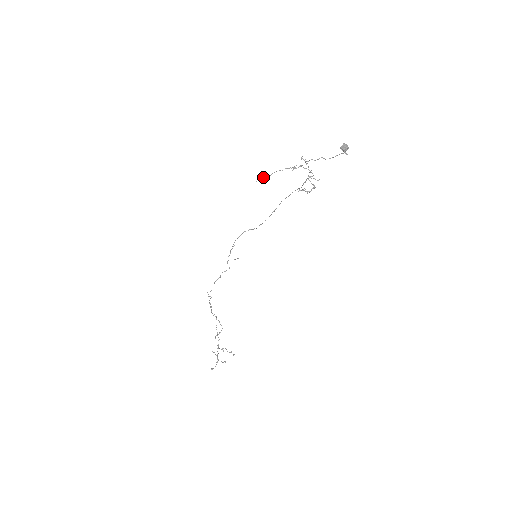
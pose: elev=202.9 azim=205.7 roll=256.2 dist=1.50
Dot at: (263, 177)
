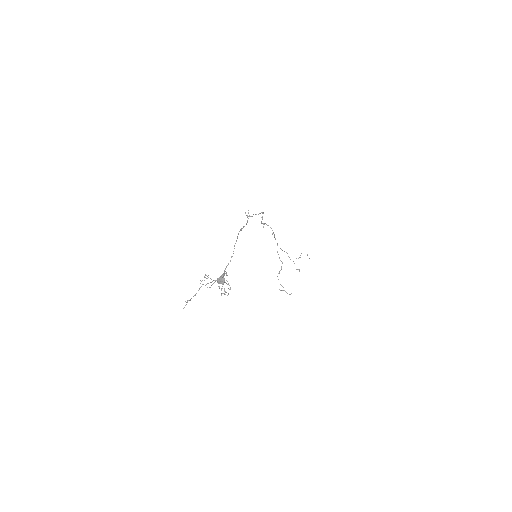
Dot at: (187, 302)
